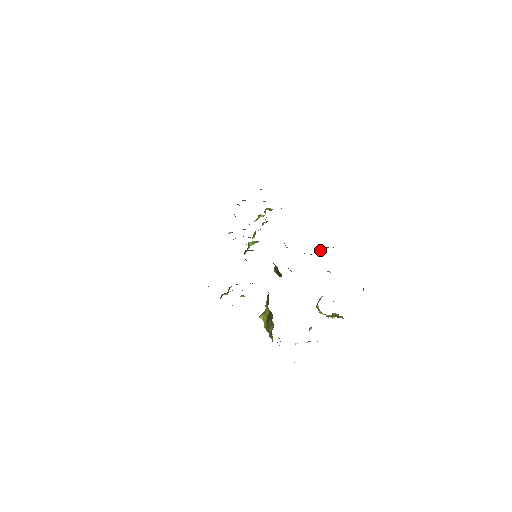
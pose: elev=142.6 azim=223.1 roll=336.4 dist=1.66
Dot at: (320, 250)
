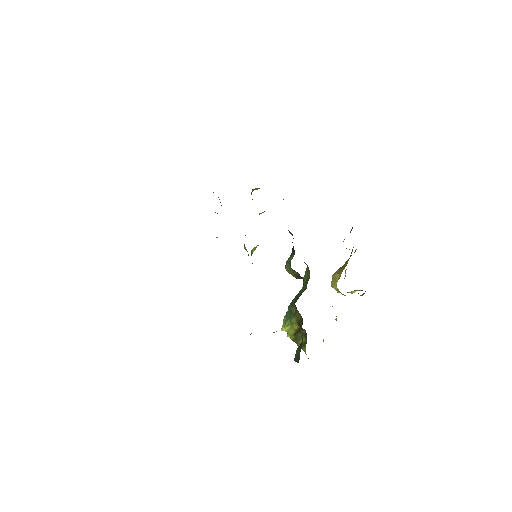
Dot at: occluded
